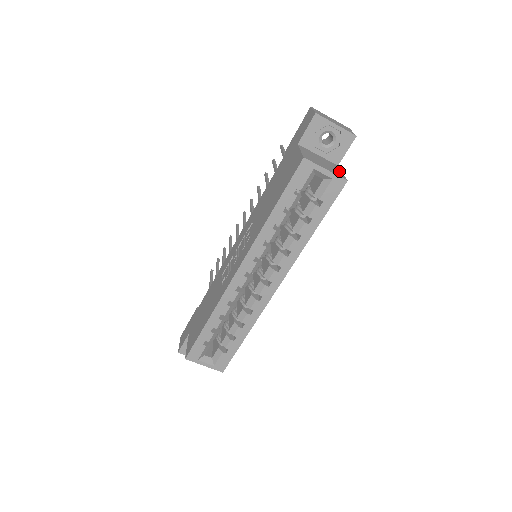
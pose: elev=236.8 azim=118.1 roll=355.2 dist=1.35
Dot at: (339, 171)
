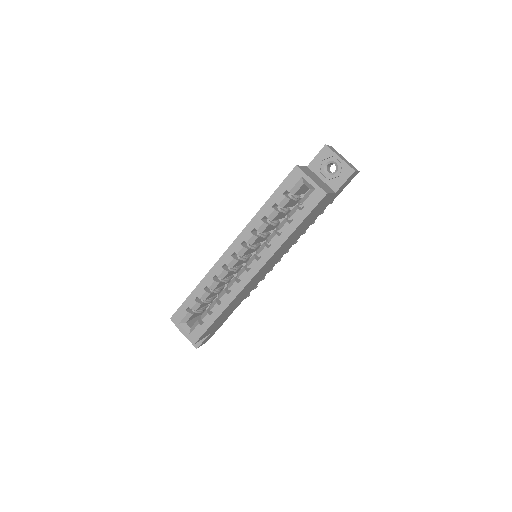
Dot at: (328, 190)
